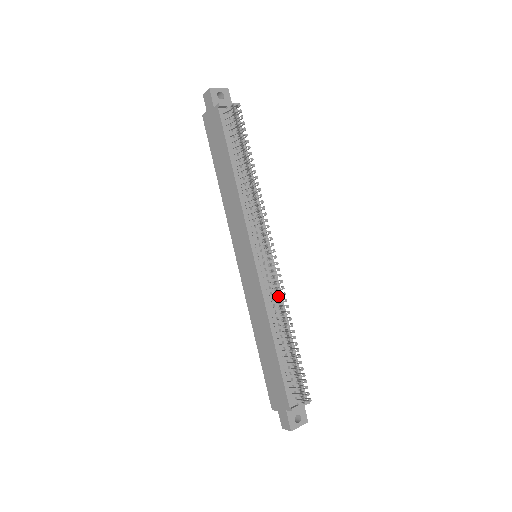
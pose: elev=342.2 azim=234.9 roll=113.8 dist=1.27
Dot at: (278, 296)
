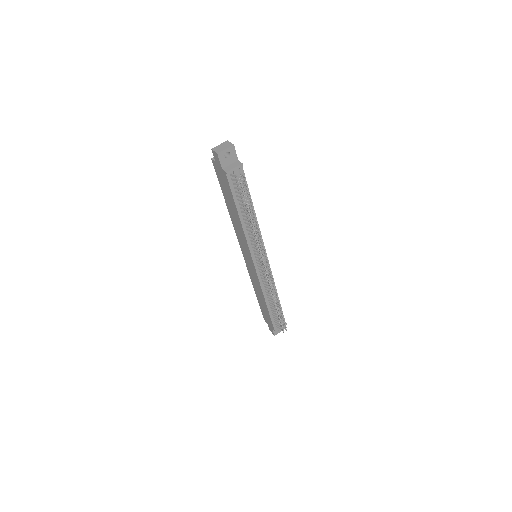
Dot at: (270, 288)
